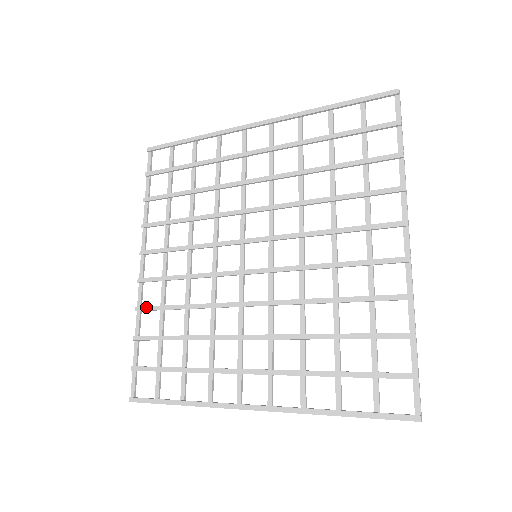
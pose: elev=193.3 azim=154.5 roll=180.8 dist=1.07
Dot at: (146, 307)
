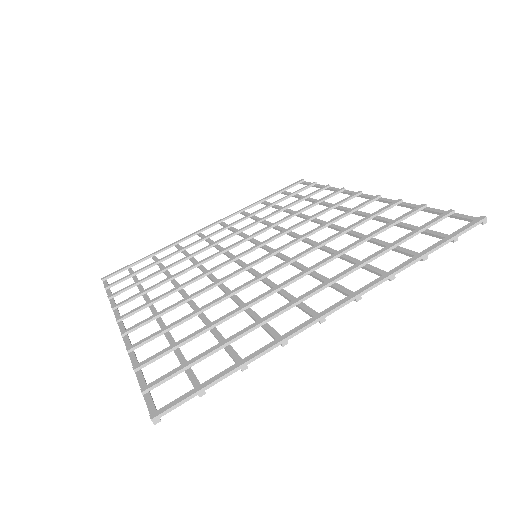
Dot at: (143, 339)
